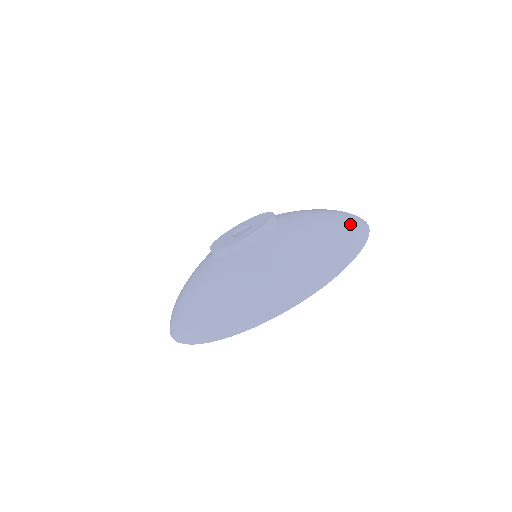
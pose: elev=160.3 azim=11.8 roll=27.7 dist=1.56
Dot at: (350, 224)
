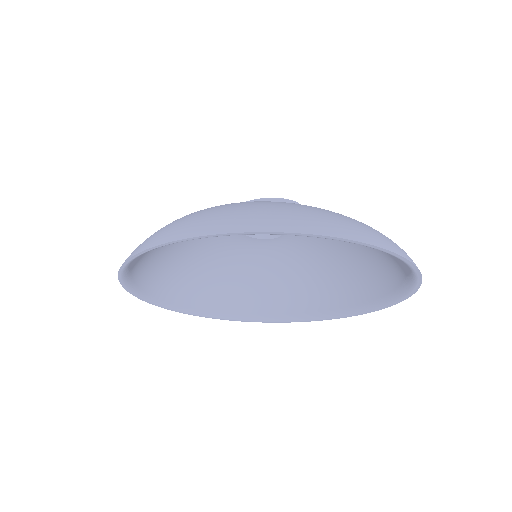
Dot at: (341, 219)
